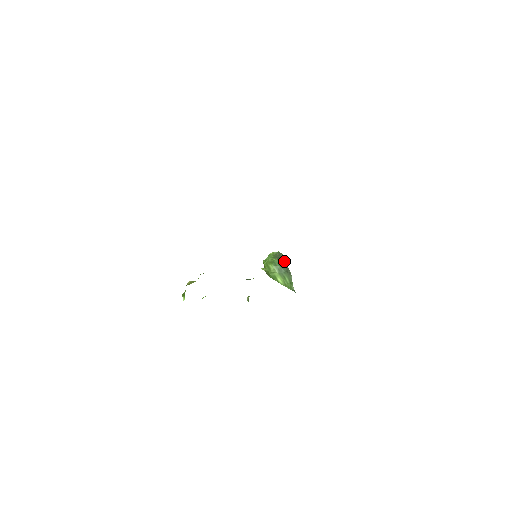
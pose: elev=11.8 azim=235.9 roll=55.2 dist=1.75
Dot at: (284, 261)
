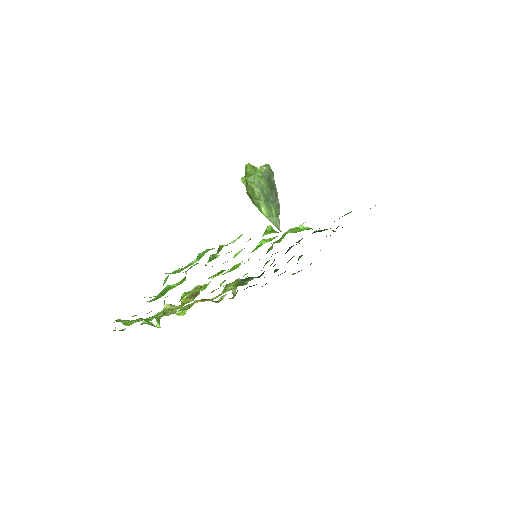
Dot at: (274, 185)
